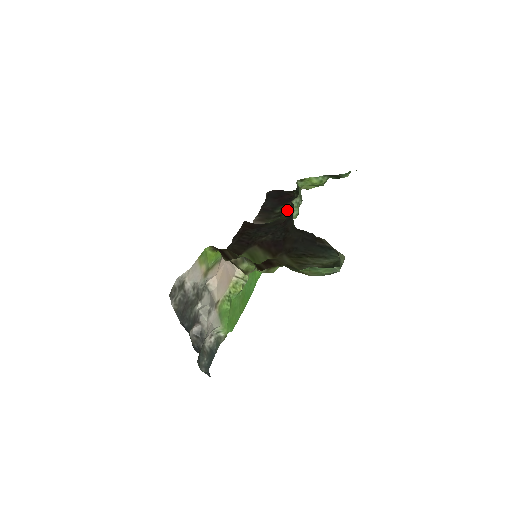
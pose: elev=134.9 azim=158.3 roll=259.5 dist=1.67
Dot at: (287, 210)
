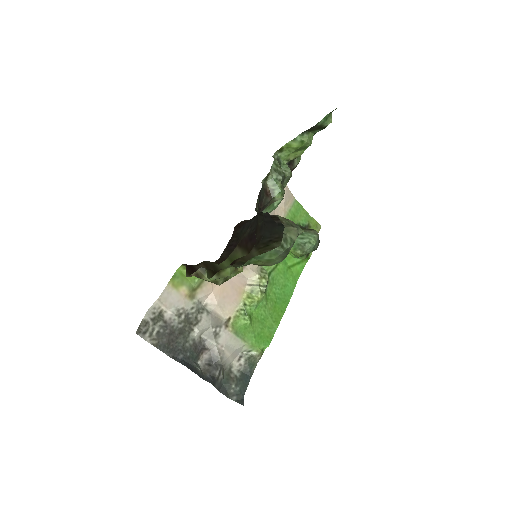
Dot at: occluded
